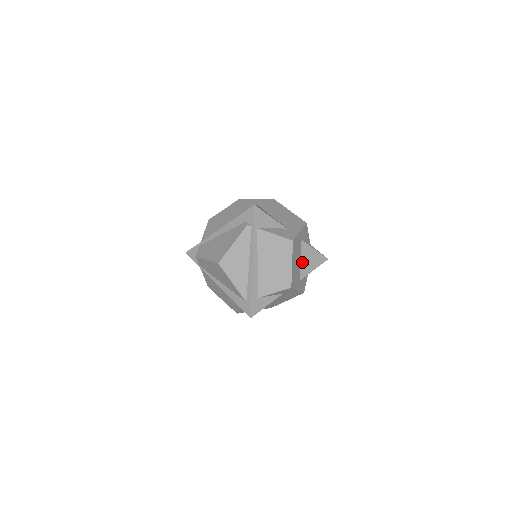
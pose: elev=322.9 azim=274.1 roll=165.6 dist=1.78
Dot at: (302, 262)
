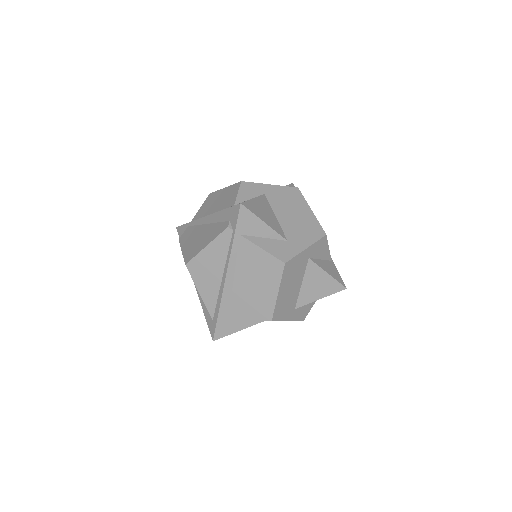
Dot at: (304, 286)
